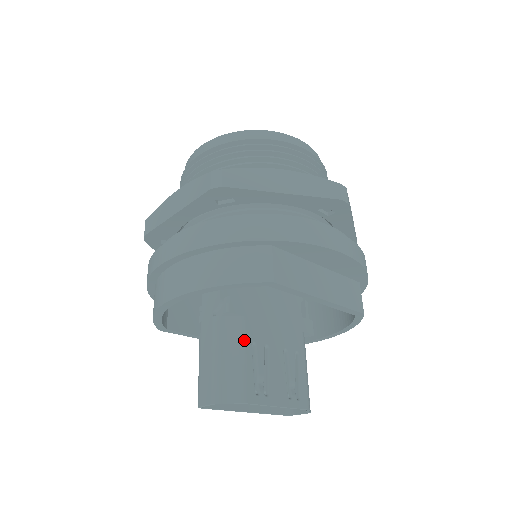
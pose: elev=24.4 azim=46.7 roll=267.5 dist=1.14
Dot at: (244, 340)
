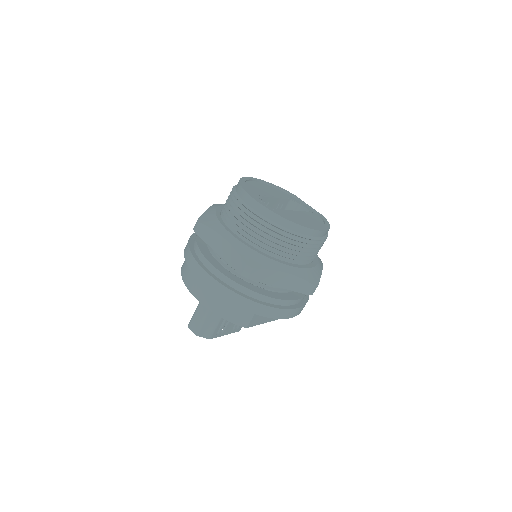
Dot at: occluded
